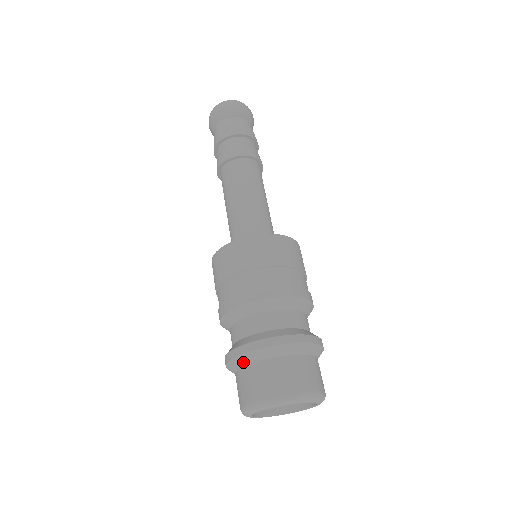
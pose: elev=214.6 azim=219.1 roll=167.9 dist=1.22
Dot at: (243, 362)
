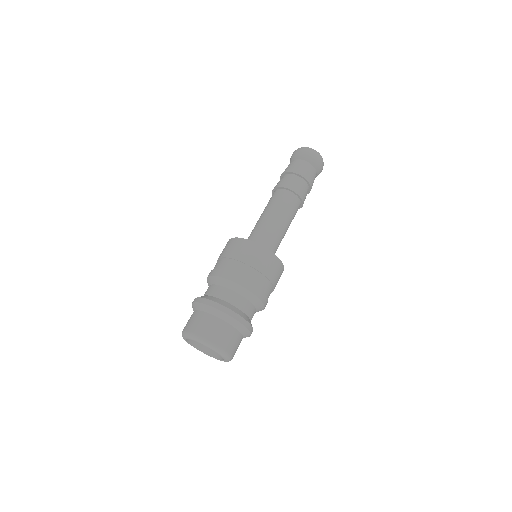
Dot at: occluded
